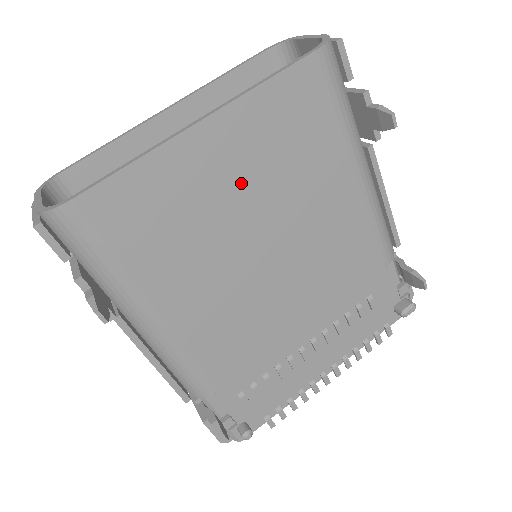
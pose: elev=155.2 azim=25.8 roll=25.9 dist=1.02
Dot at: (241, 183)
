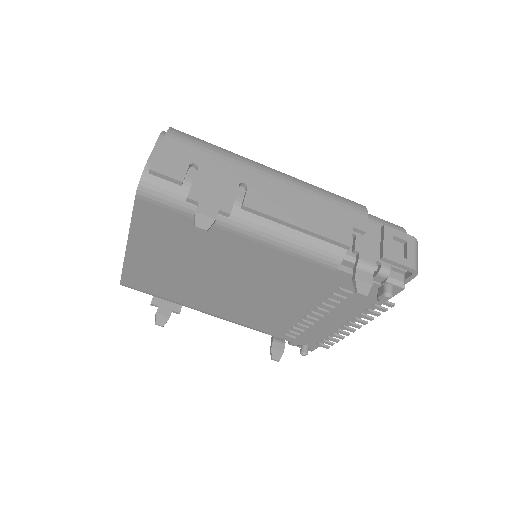
Dot at: (173, 261)
